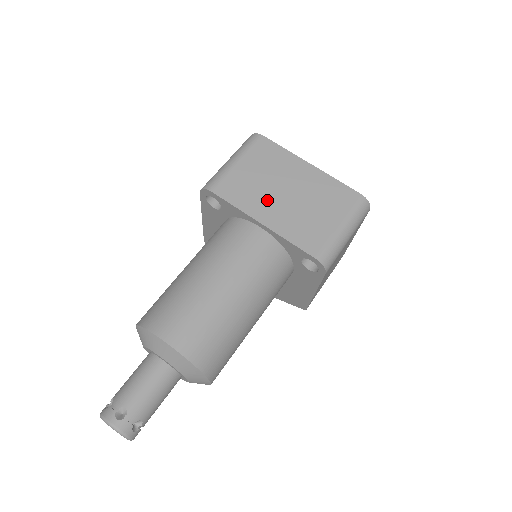
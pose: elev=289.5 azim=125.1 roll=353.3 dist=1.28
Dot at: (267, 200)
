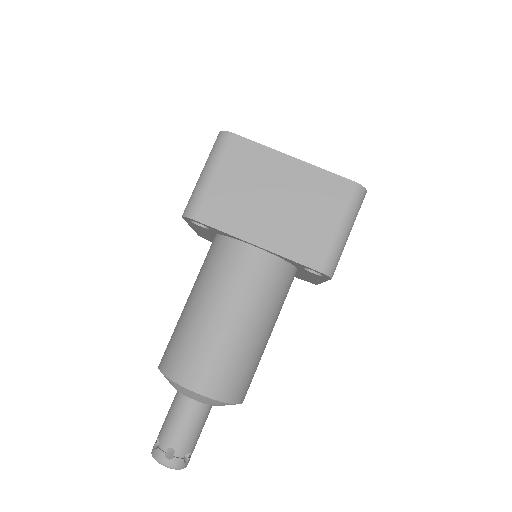
Dot at: (255, 215)
